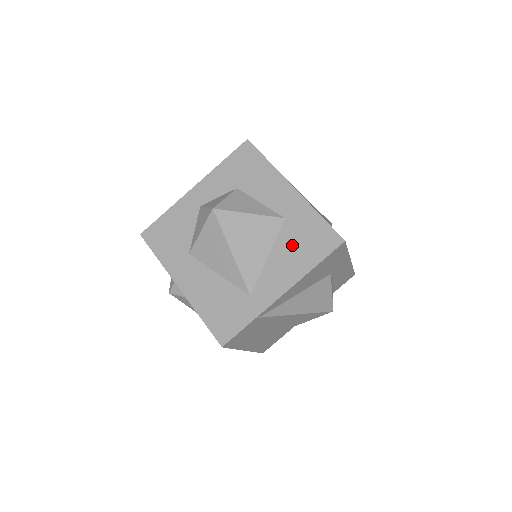
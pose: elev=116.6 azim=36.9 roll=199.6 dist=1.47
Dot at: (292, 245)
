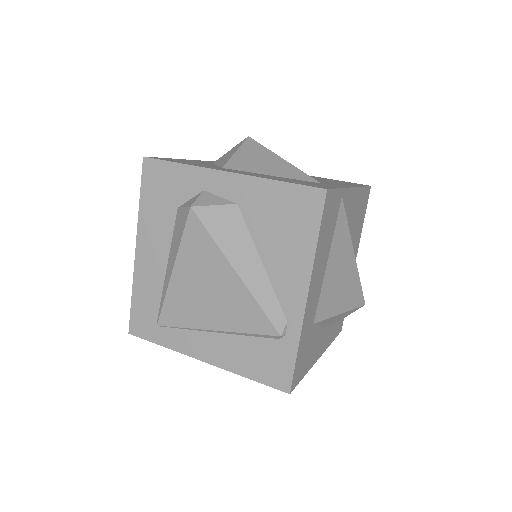
Dot at: occluded
